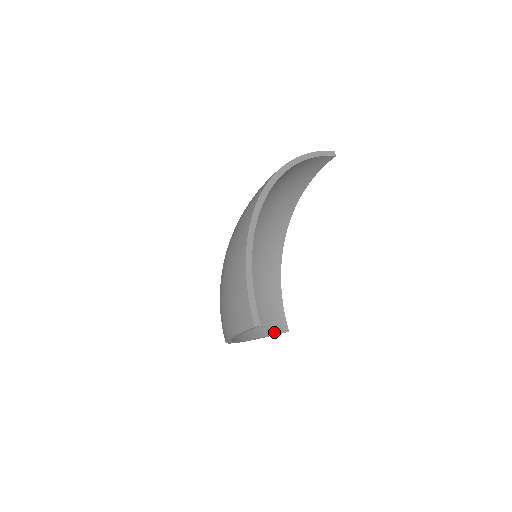
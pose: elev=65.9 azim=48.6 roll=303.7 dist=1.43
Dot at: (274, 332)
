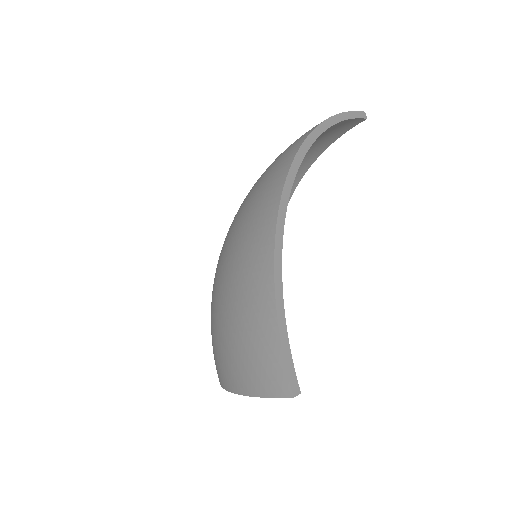
Dot at: occluded
